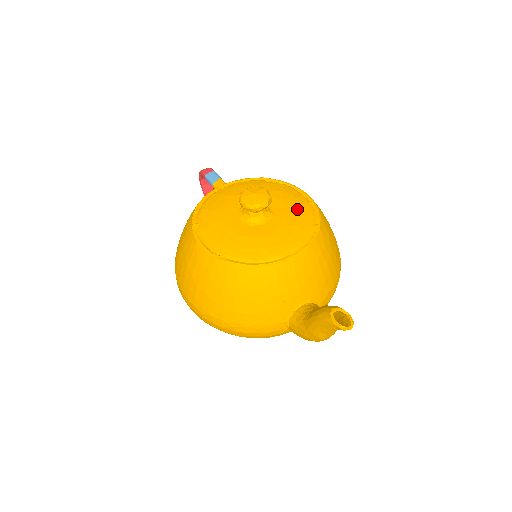
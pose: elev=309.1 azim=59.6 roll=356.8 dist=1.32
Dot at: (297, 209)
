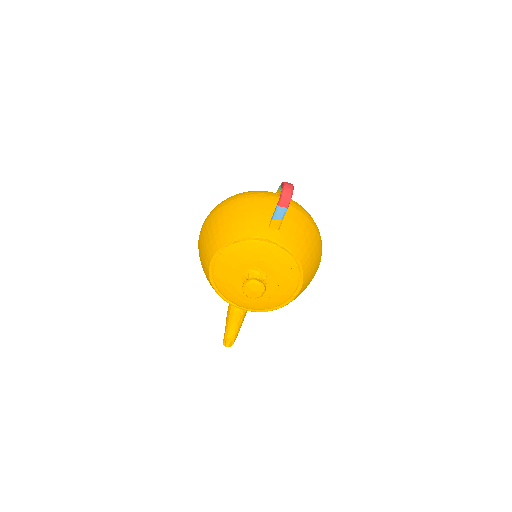
Dot at: (278, 296)
